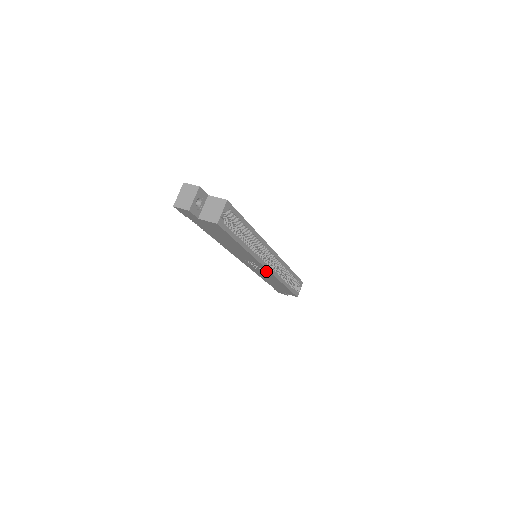
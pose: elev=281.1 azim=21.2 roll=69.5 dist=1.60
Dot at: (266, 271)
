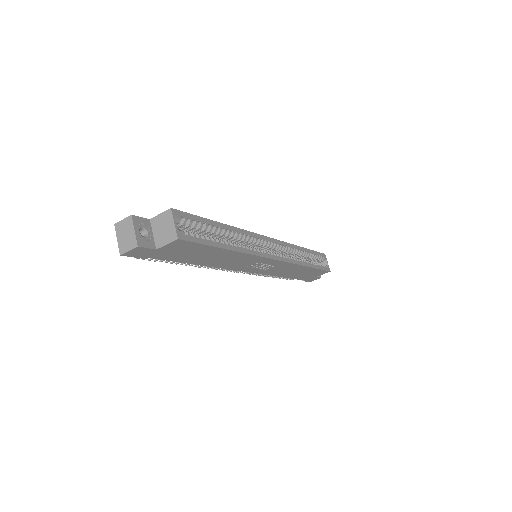
Dot at: (277, 263)
